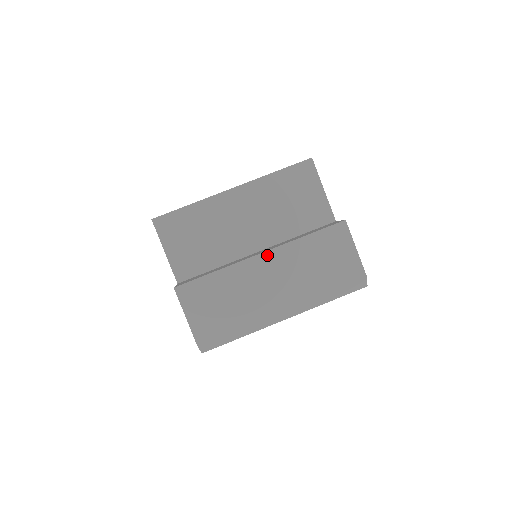
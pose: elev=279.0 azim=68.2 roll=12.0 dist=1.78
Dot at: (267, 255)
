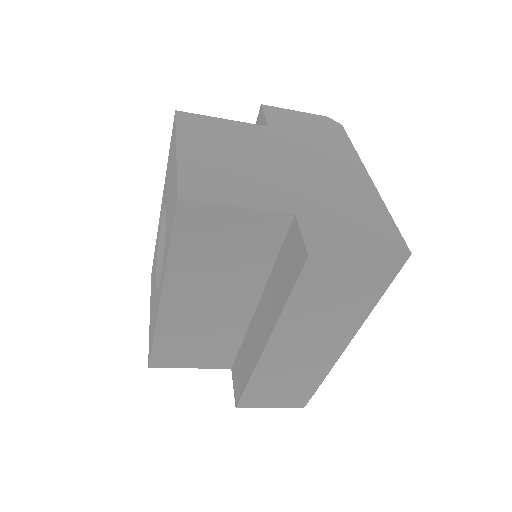
Dot at: (272, 343)
